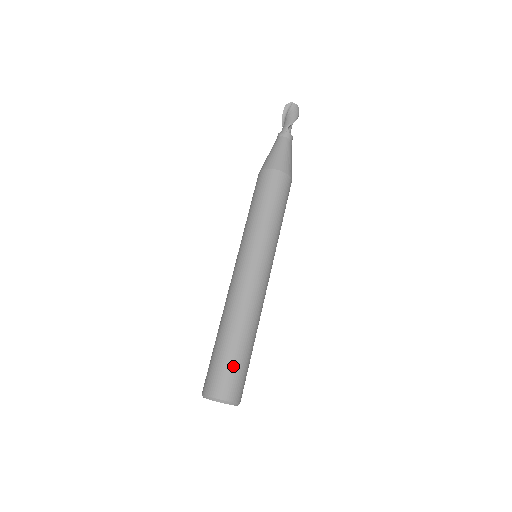
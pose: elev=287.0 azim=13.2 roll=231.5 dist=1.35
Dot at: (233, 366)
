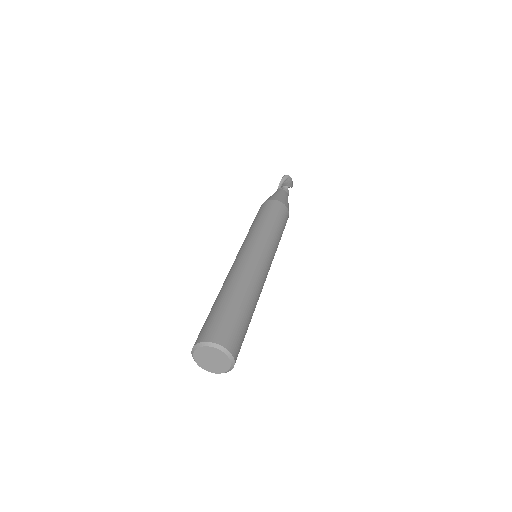
Dot at: (241, 325)
